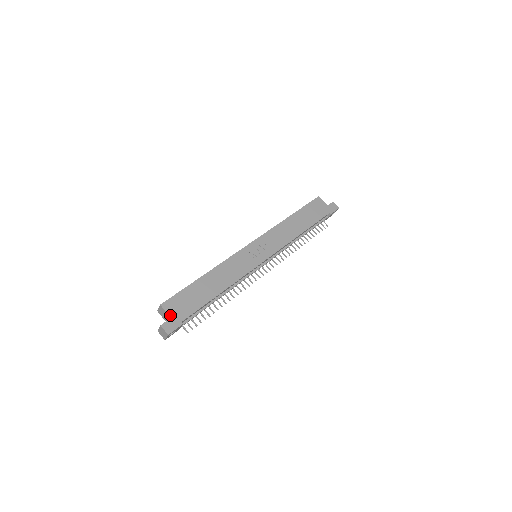
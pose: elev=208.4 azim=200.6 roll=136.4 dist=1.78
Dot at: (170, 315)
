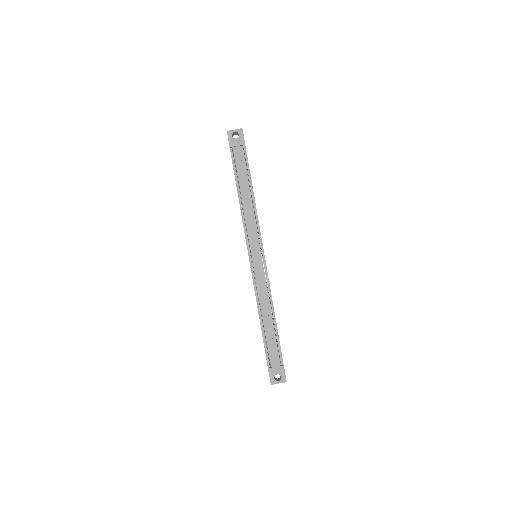
Dot at: occluded
